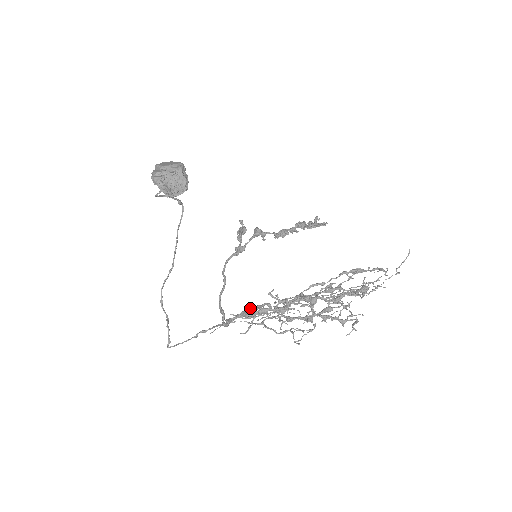
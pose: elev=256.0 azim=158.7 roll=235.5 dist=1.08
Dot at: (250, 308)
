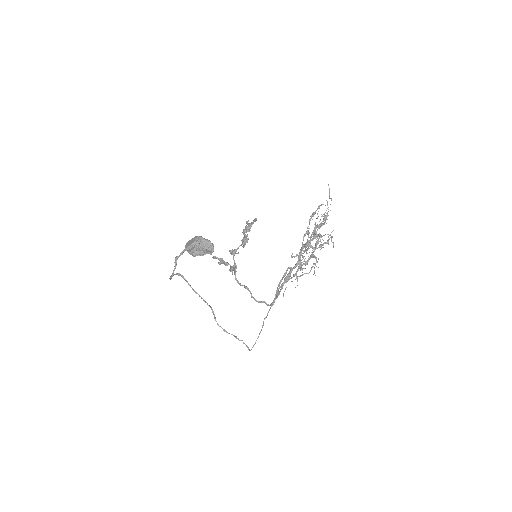
Dot at: (281, 280)
